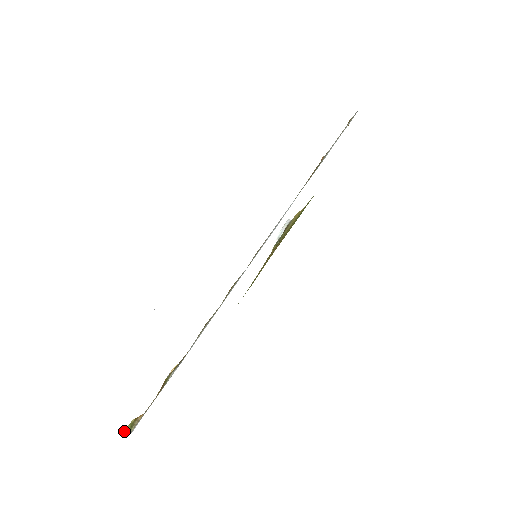
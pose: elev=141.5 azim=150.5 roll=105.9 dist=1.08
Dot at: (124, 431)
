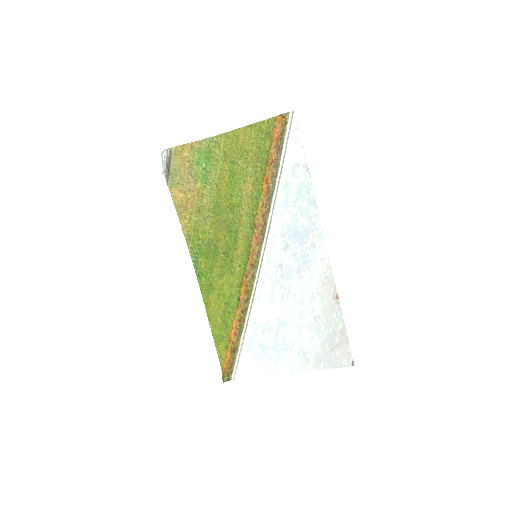
Dot at: (224, 381)
